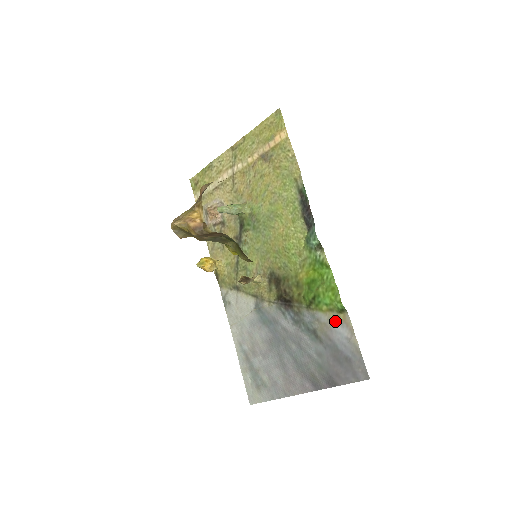
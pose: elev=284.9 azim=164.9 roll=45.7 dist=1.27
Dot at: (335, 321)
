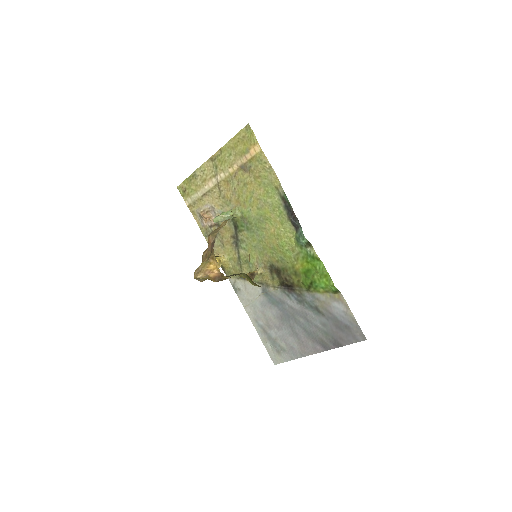
Dot at: (332, 299)
